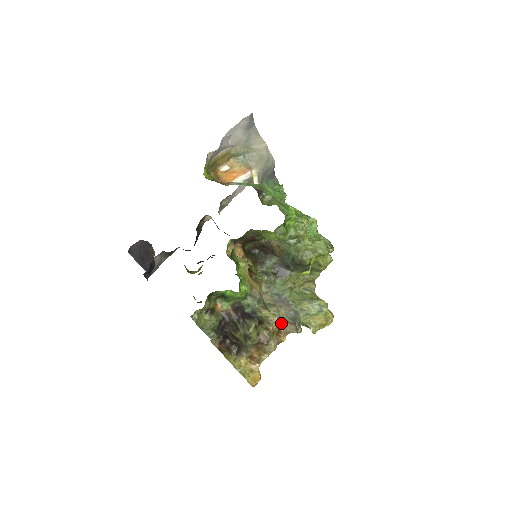
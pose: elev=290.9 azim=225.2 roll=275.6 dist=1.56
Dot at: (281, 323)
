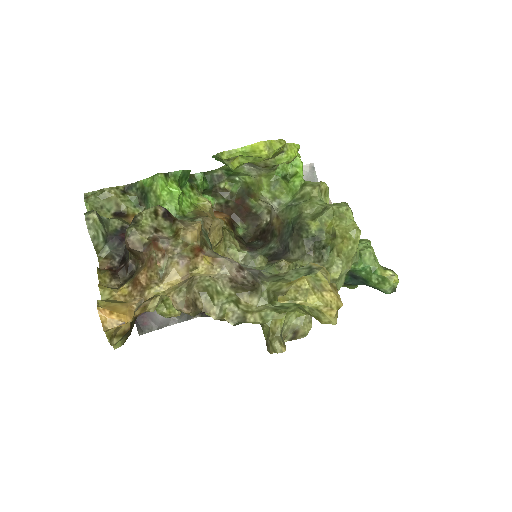
Dot at: occluded
